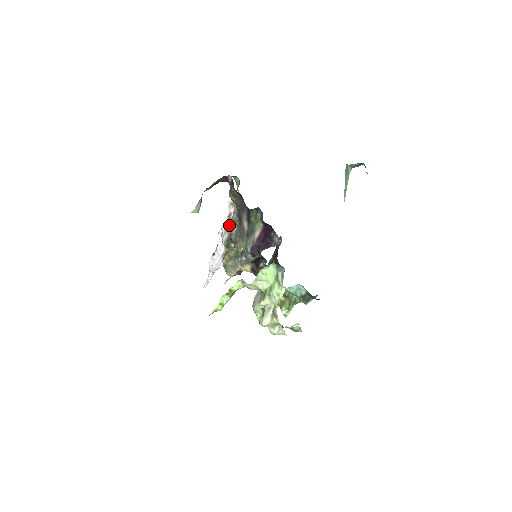
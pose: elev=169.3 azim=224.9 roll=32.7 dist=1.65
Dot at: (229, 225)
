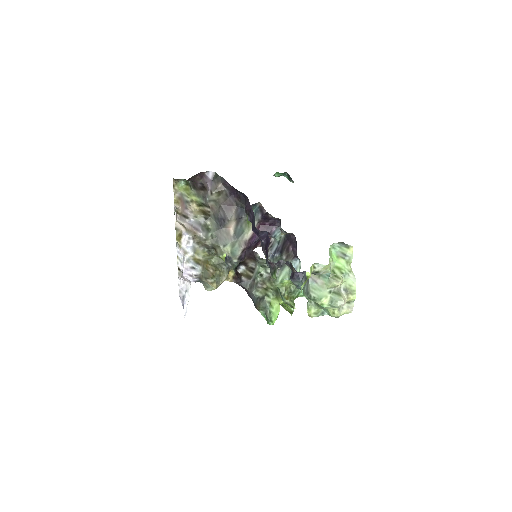
Dot at: (201, 230)
